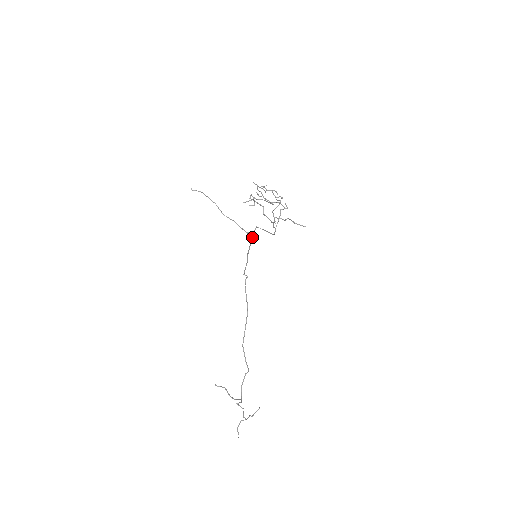
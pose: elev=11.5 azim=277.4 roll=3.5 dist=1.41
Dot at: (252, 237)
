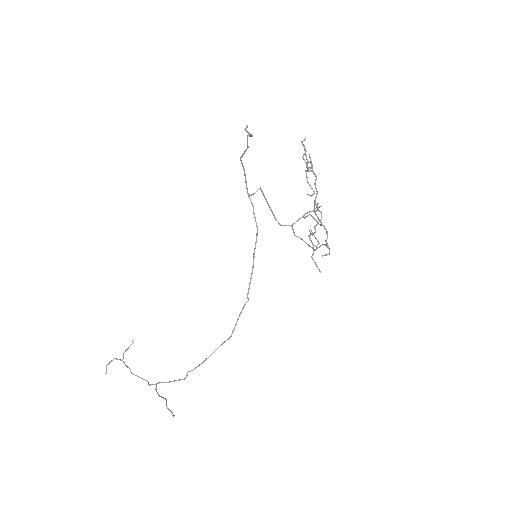
Dot at: occluded
